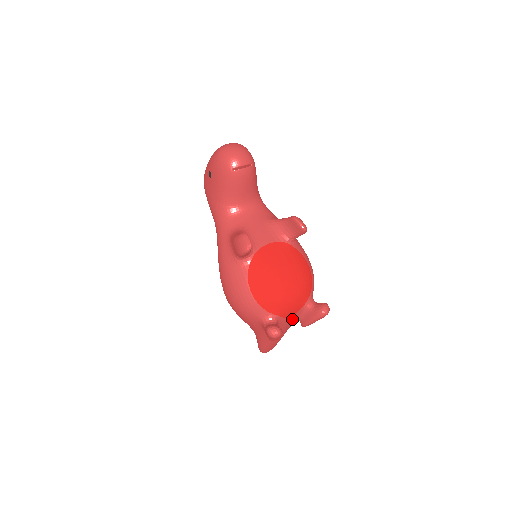
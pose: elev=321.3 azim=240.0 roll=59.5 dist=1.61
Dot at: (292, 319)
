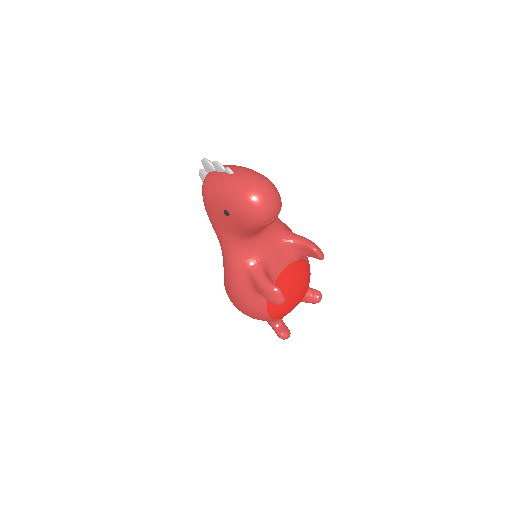
Dot at: occluded
